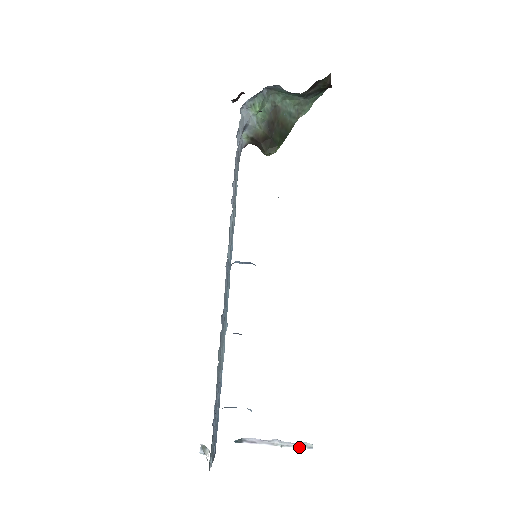
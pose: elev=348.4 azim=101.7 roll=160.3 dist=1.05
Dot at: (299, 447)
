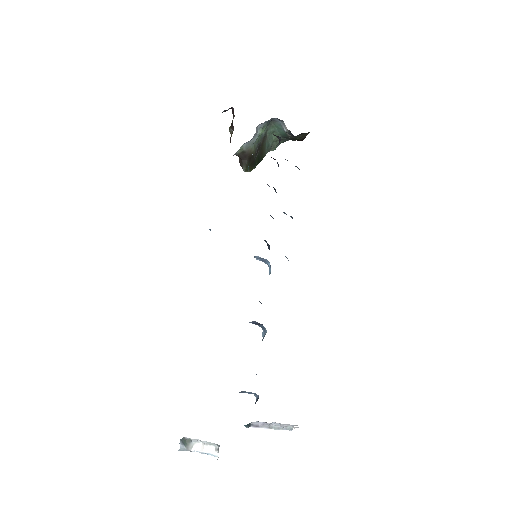
Dot at: (285, 429)
